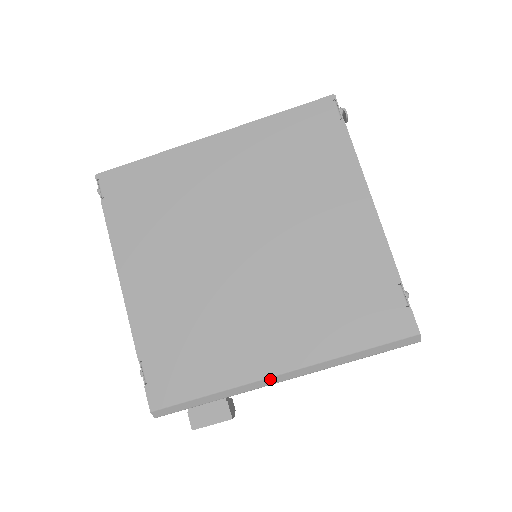
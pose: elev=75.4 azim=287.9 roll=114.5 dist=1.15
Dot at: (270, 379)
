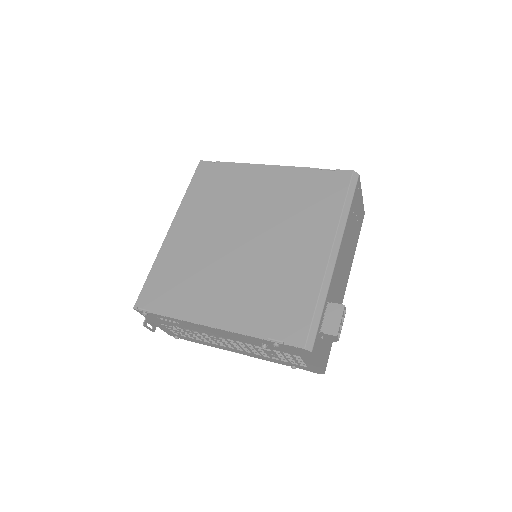
Dot at: (330, 261)
